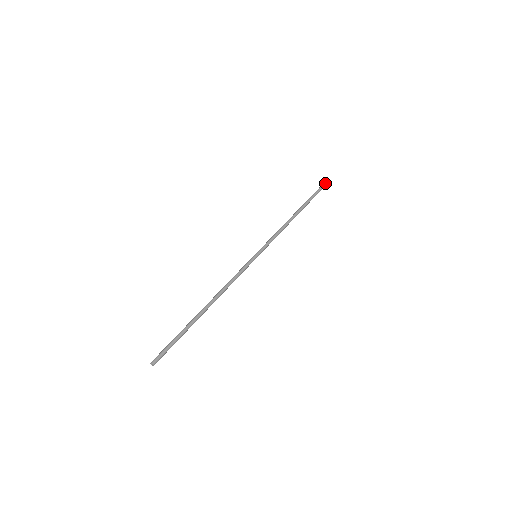
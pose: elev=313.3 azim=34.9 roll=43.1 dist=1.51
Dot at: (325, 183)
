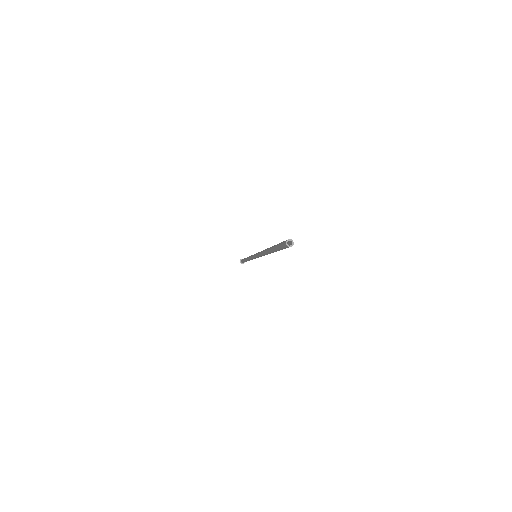
Dot at: occluded
